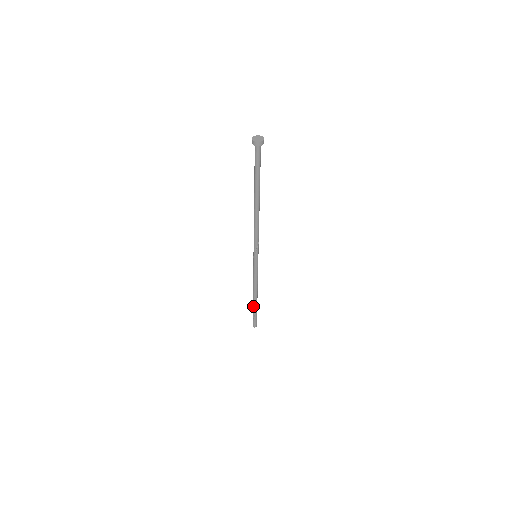
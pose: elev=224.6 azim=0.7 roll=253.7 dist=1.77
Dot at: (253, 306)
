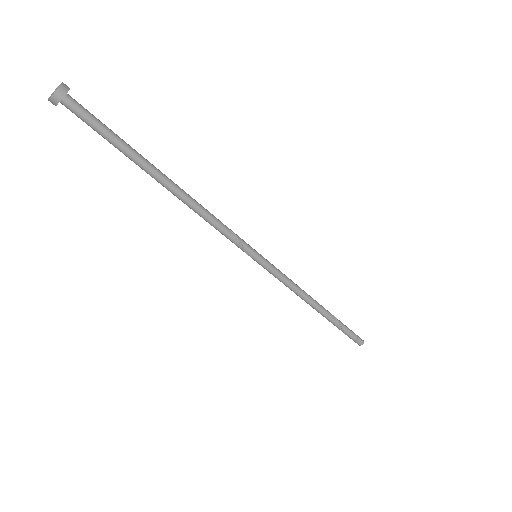
Dot at: occluded
